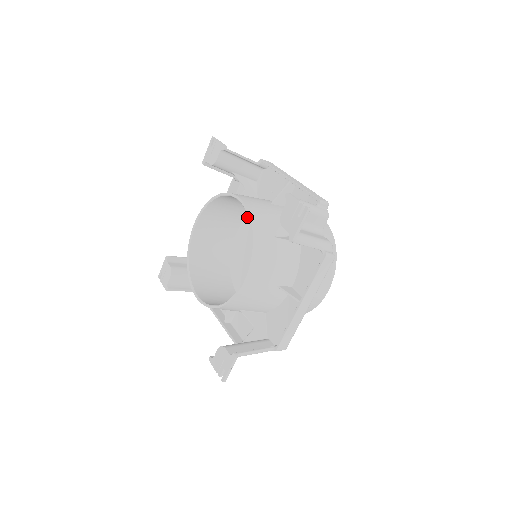
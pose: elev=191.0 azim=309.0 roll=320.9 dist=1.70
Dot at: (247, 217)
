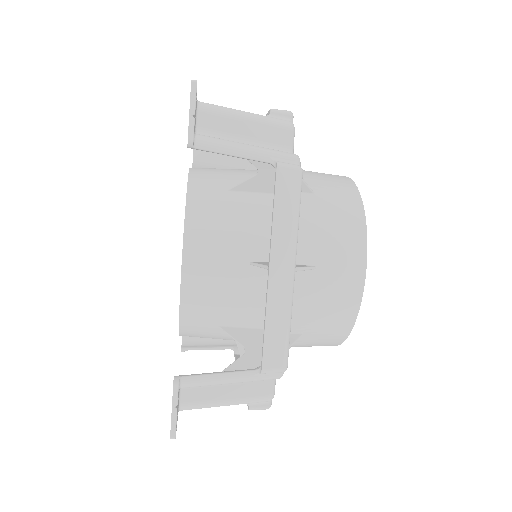
Dot at: occluded
